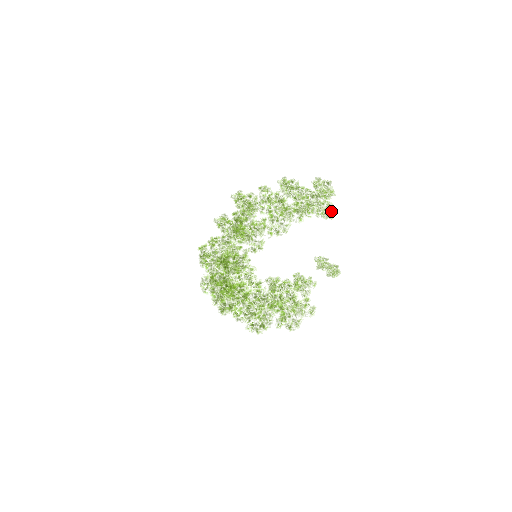
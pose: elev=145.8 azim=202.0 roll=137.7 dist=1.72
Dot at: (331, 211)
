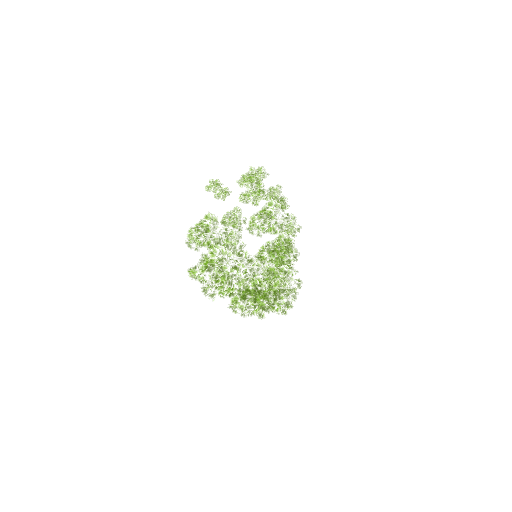
Dot at: (252, 174)
